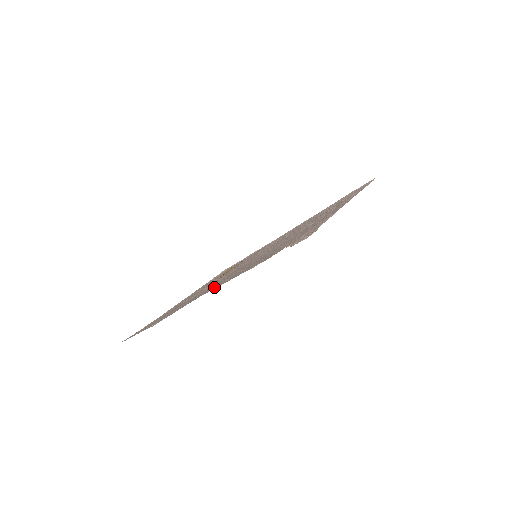
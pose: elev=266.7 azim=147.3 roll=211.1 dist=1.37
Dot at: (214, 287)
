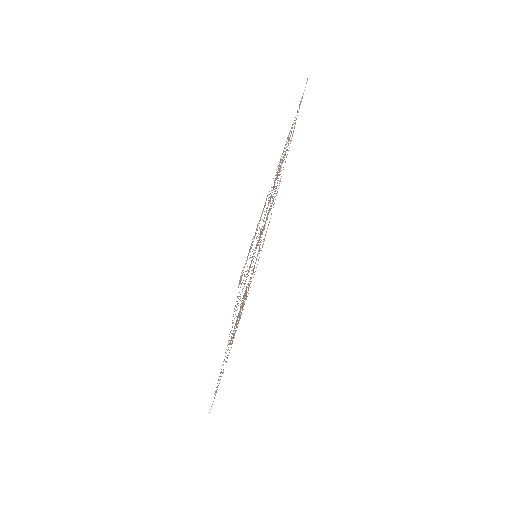
Dot at: occluded
